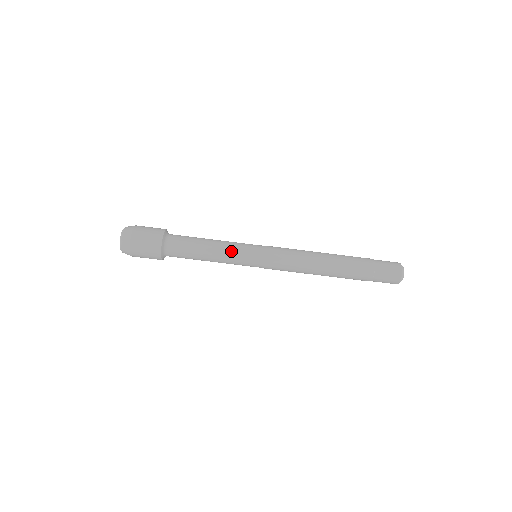
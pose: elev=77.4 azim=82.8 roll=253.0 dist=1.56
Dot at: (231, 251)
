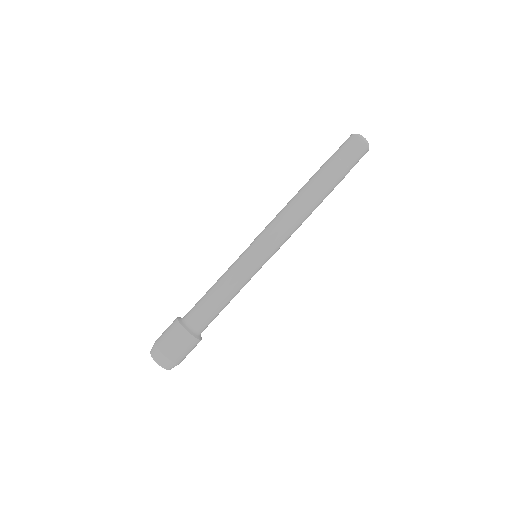
Dot at: (232, 271)
